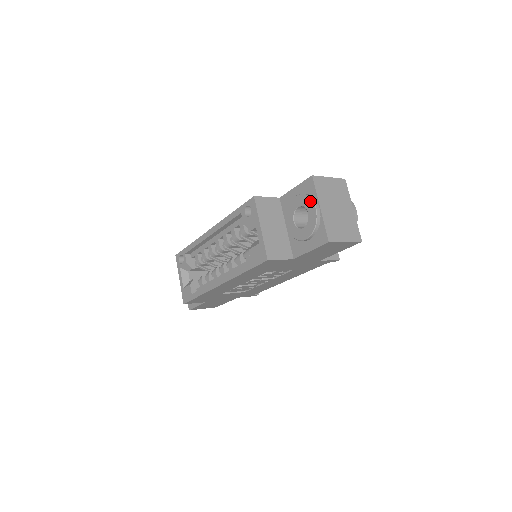
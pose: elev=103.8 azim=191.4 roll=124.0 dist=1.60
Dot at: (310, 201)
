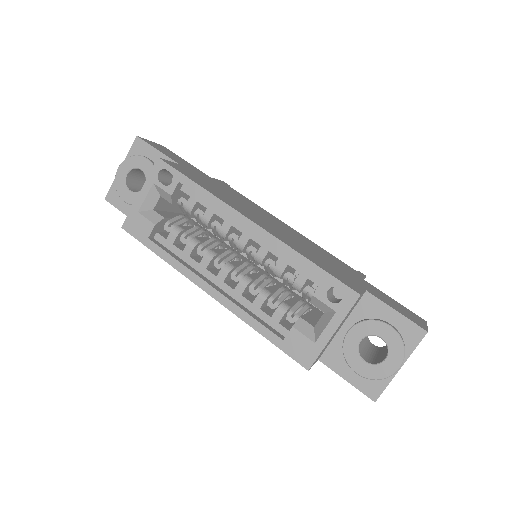
Dot at: (401, 355)
